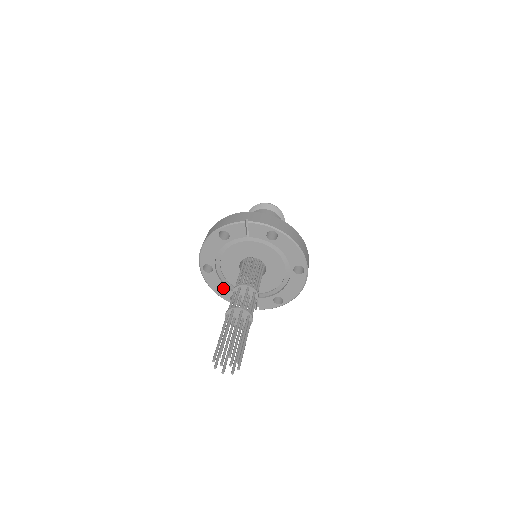
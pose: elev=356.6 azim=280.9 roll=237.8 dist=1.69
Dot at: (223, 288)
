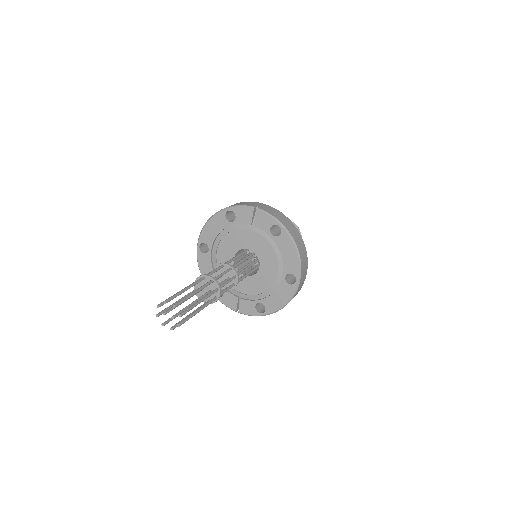
Dot at: (212, 275)
